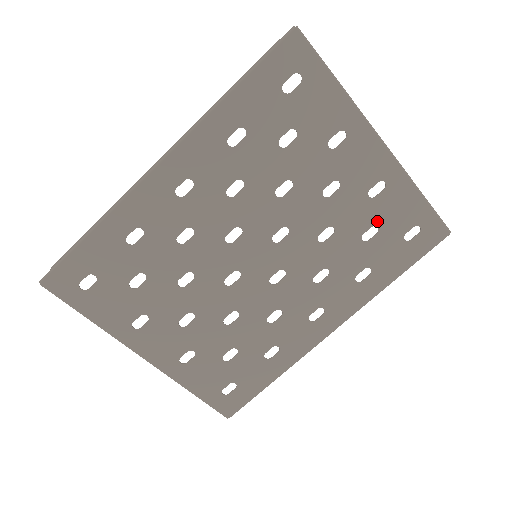
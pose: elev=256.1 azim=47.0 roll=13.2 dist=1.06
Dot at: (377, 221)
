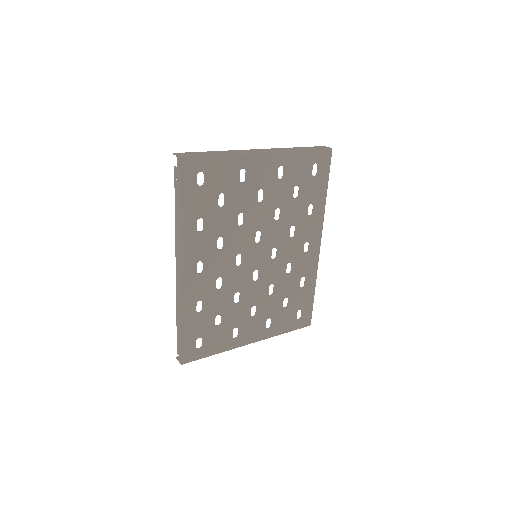
Dot at: (294, 184)
